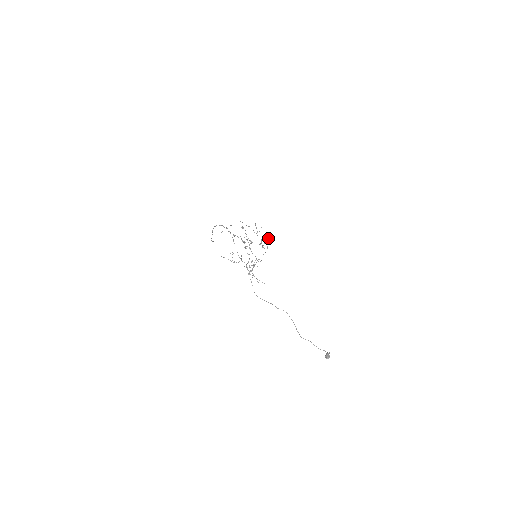
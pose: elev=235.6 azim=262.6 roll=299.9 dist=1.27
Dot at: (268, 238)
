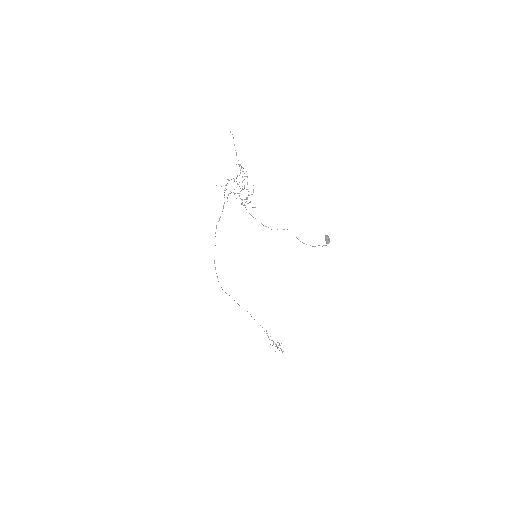
Dot at: (281, 343)
